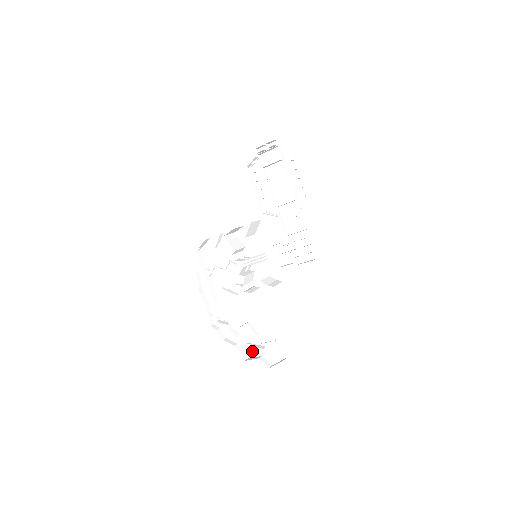
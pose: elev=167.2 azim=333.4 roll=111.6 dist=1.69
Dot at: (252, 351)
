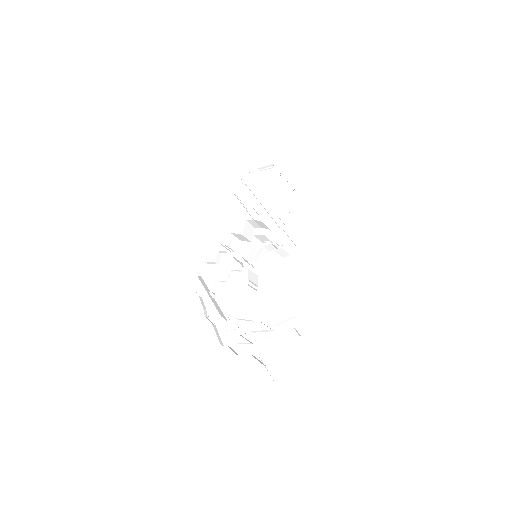
Dot at: (271, 355)
